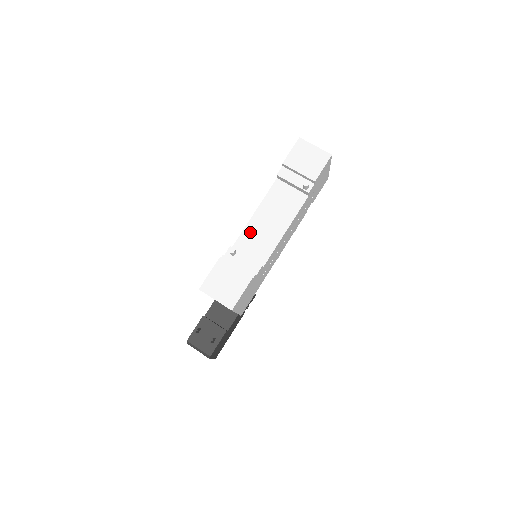
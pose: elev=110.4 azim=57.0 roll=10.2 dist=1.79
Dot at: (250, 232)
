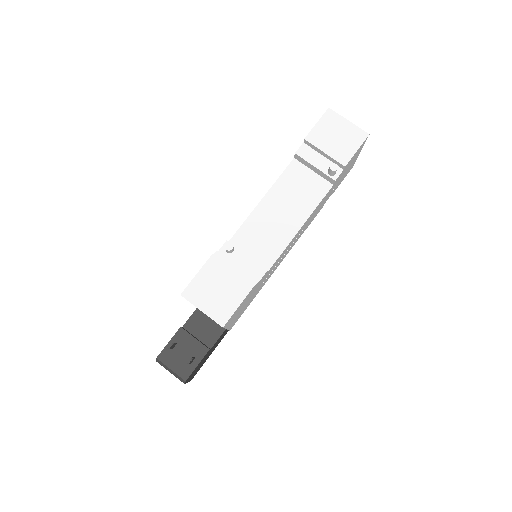
Dot at: (254, 224)
